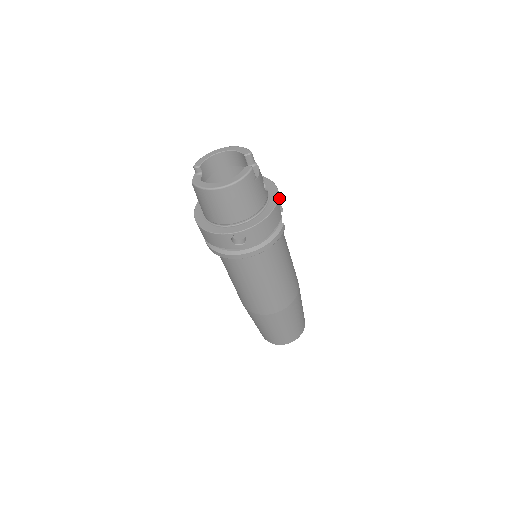
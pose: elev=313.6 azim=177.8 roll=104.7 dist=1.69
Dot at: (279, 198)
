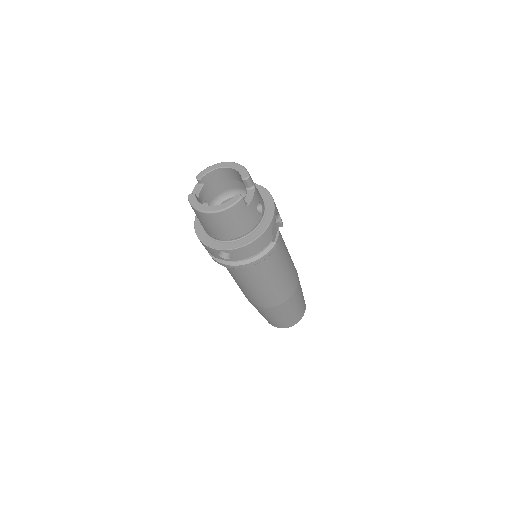
Dot at: (273, 221)
